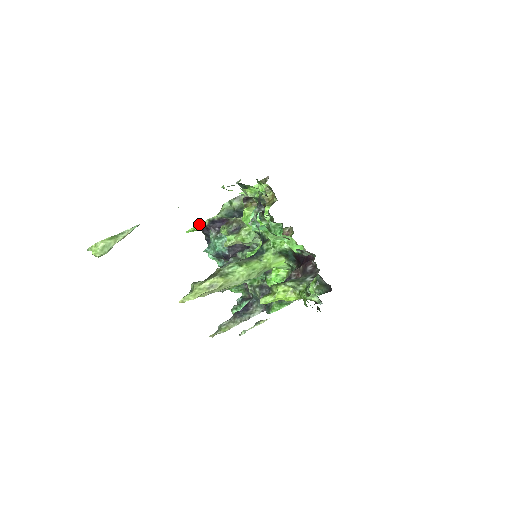
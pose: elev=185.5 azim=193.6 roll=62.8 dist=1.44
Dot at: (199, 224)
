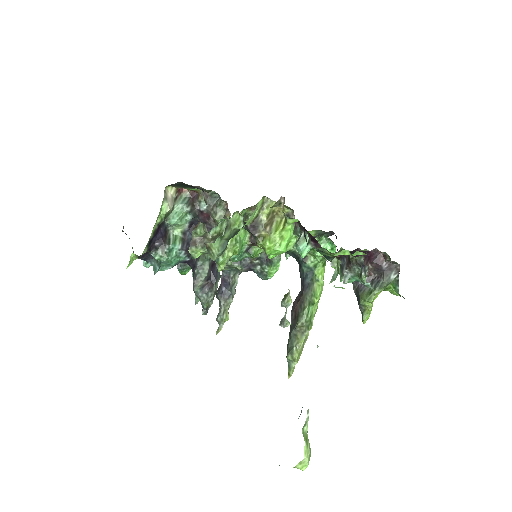
Dot at: occluded
